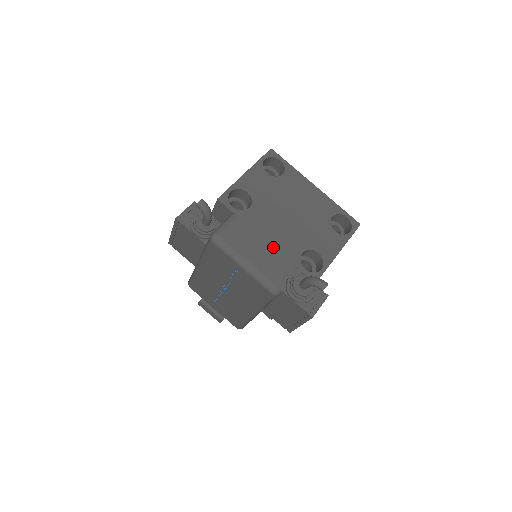
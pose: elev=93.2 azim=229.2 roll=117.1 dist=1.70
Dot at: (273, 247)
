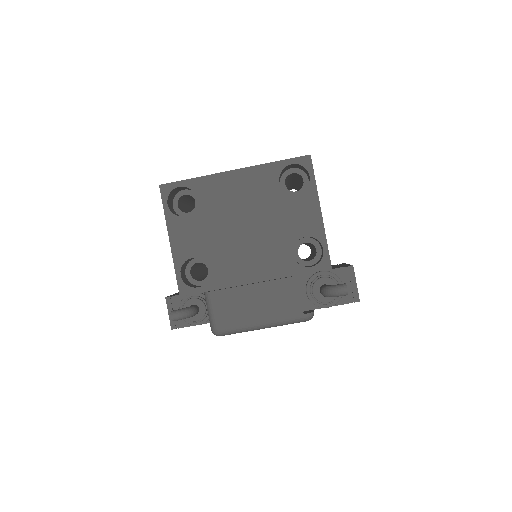
Dot at: (266, 284)
